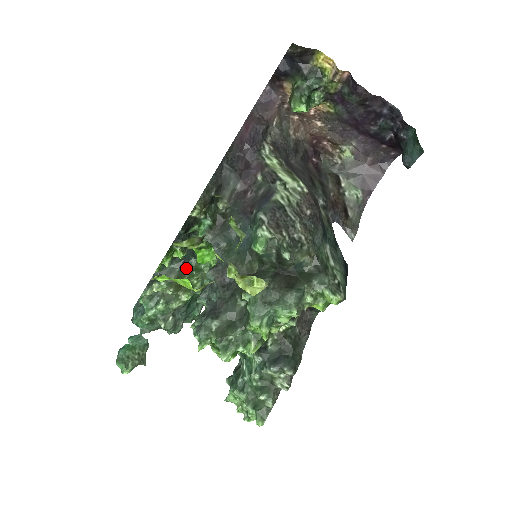
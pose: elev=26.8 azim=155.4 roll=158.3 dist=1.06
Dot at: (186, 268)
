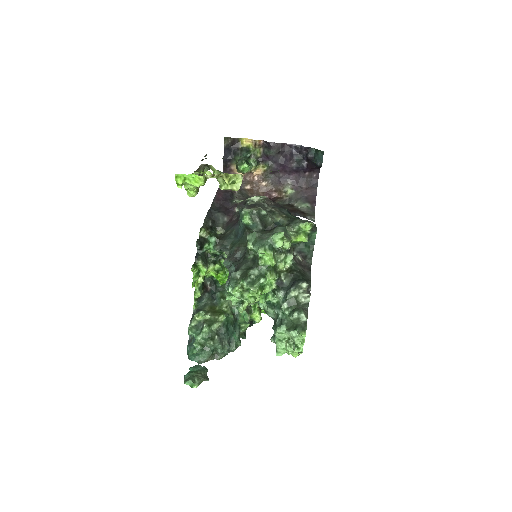
Dot at: (215, 301)
